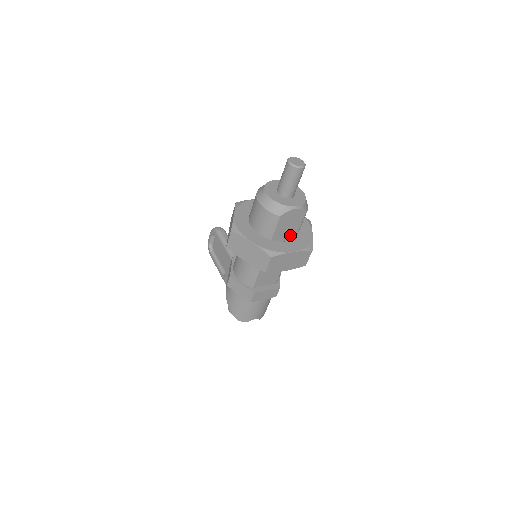
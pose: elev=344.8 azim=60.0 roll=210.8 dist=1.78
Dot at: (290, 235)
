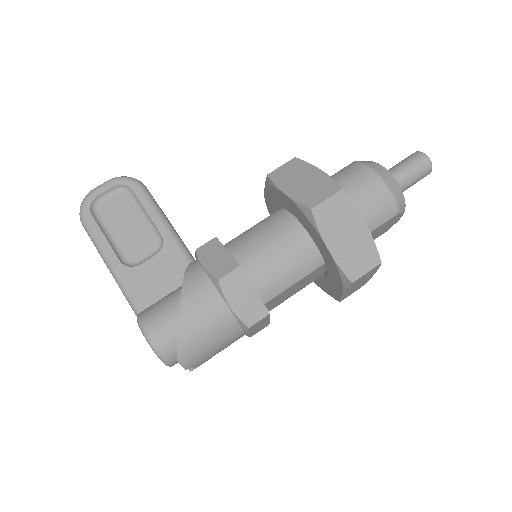
Dot at: occluded
